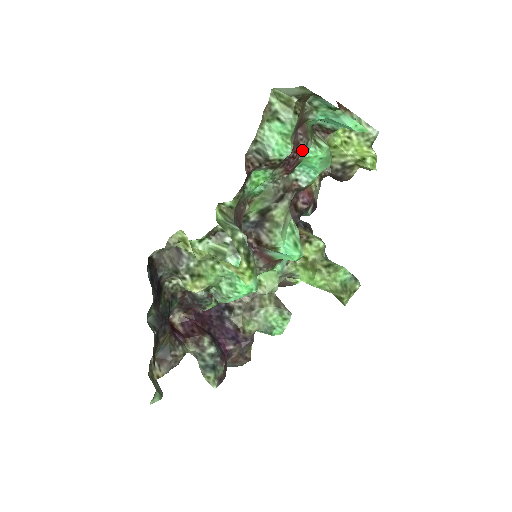
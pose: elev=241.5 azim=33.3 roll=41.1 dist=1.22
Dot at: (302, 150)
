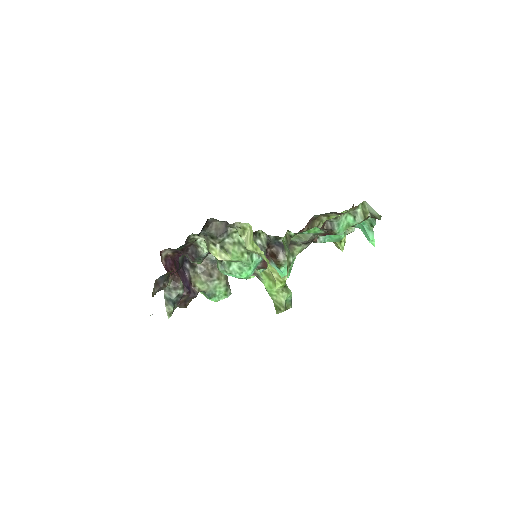
Dot at: occluded
